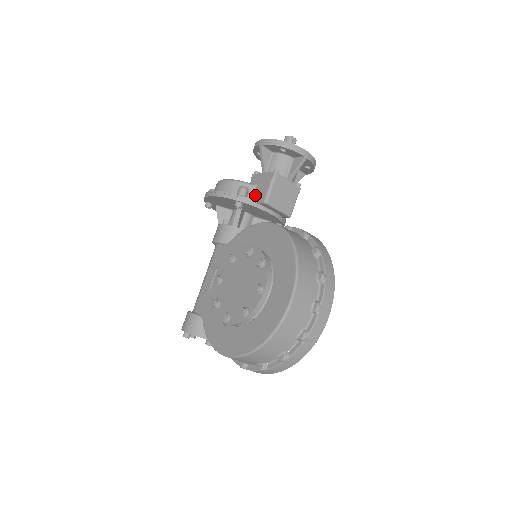
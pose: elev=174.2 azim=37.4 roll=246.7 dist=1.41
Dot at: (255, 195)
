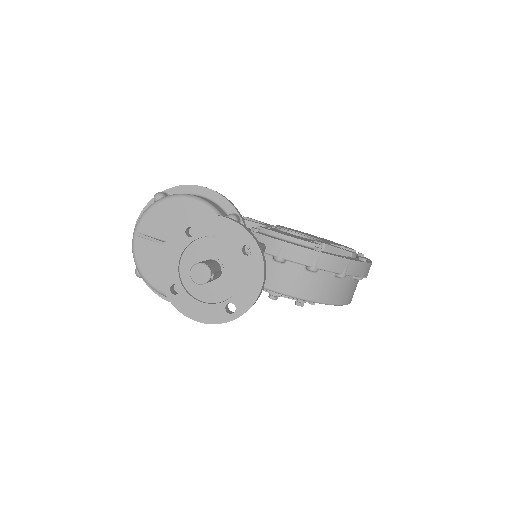
Dot at: occluded
